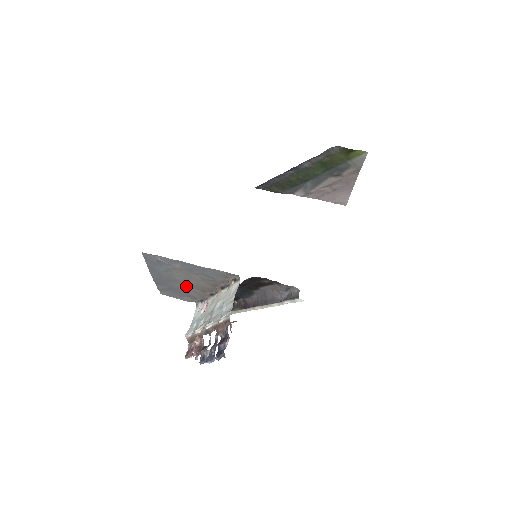
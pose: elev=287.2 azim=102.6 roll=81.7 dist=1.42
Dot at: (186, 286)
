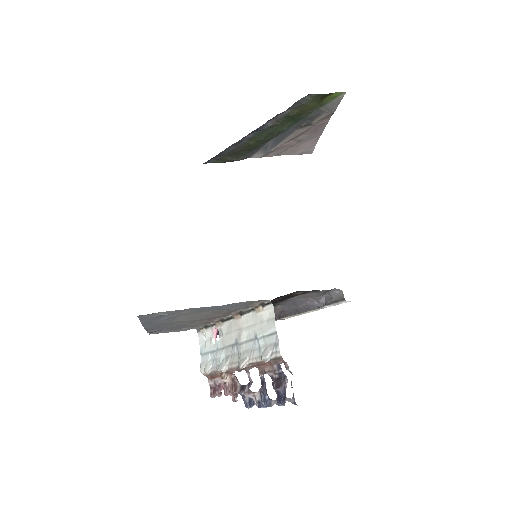
Dot at: (189, 322)
